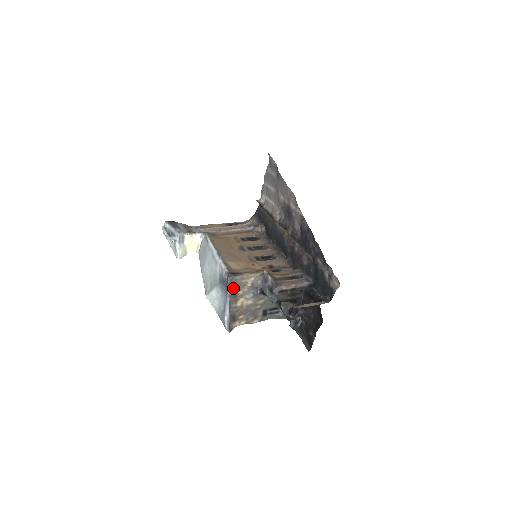
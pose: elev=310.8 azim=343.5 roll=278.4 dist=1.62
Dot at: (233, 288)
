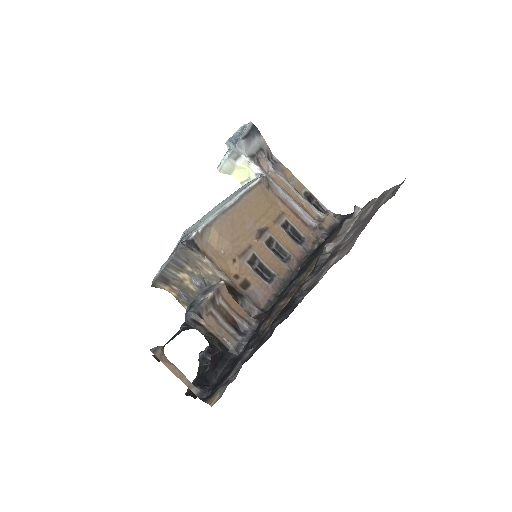
Dot at: (182, 257)
